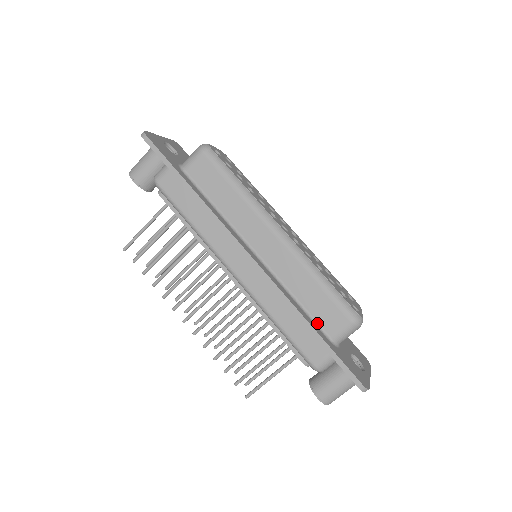
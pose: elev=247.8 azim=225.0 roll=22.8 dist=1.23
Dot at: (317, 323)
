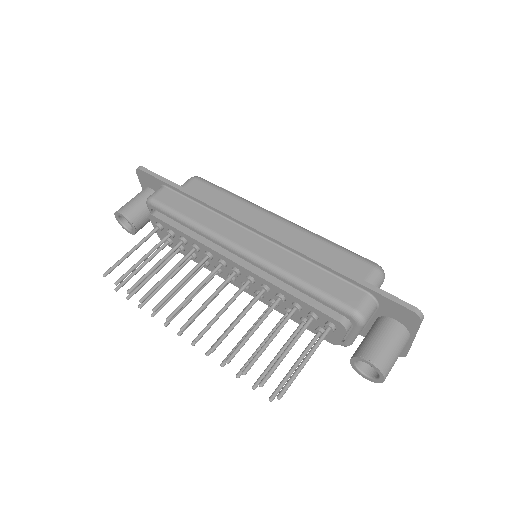
Dot at: occluded
